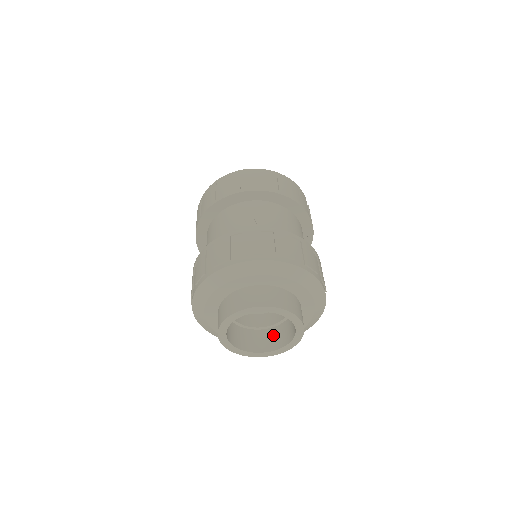
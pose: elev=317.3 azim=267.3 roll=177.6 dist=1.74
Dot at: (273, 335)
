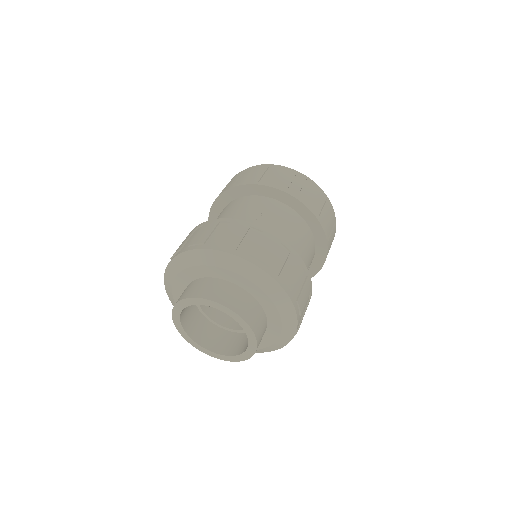
Dot at: (235, 340)
